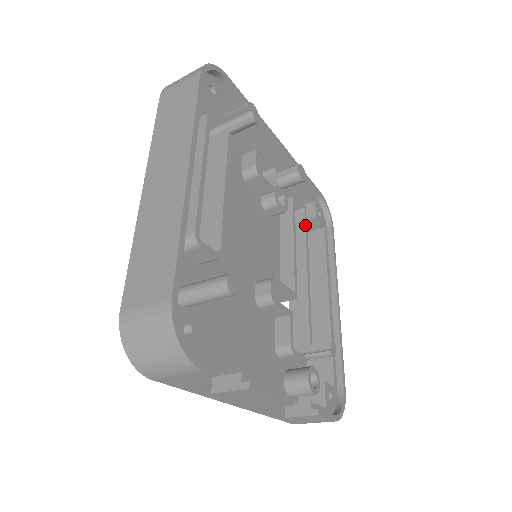
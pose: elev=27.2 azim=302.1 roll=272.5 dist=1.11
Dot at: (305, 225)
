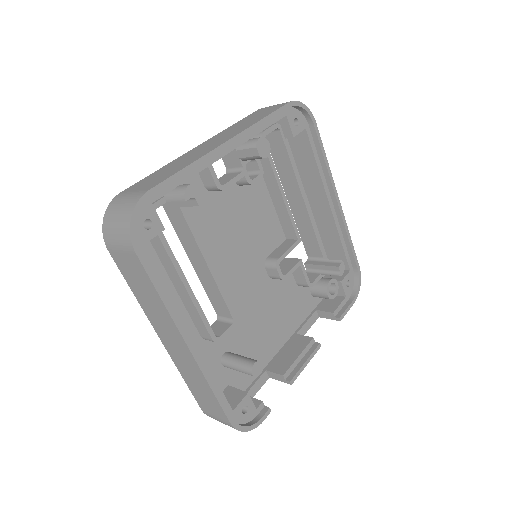
Dot at: (285, 147)
